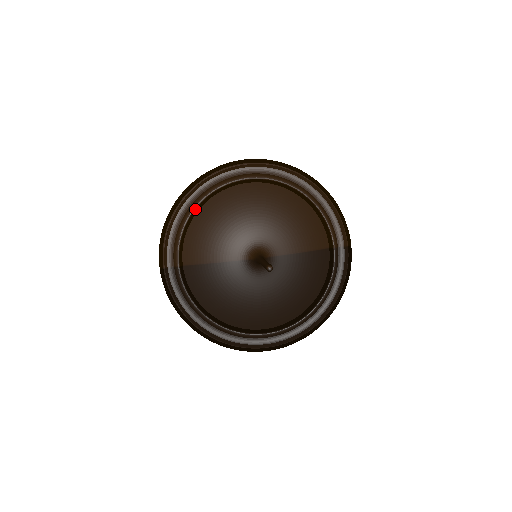
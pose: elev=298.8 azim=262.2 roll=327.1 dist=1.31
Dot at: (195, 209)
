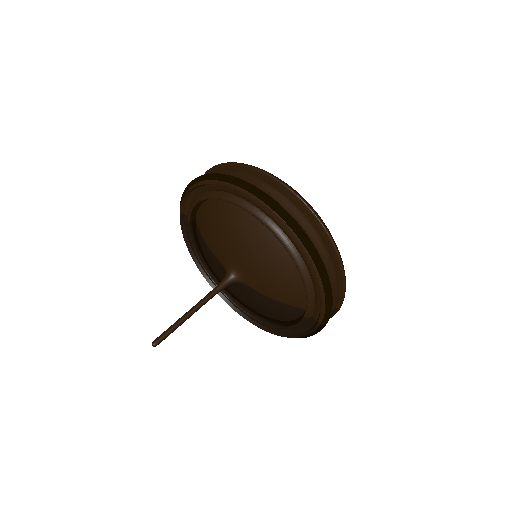
Dot at: occluded
